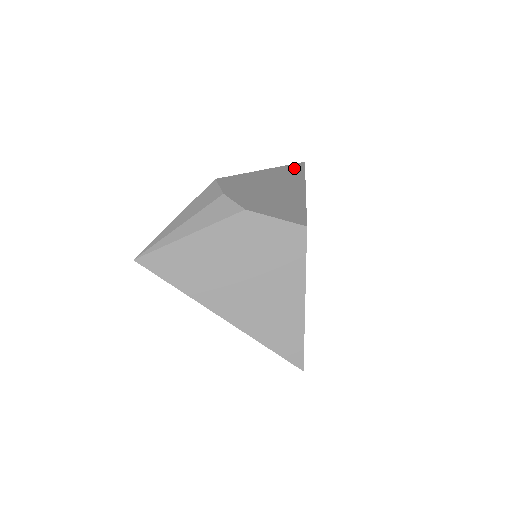
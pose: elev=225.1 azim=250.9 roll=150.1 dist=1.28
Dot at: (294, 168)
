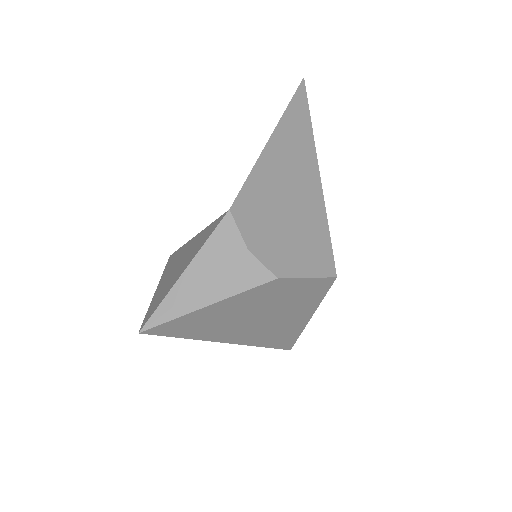
Dot at: (298, 109)
